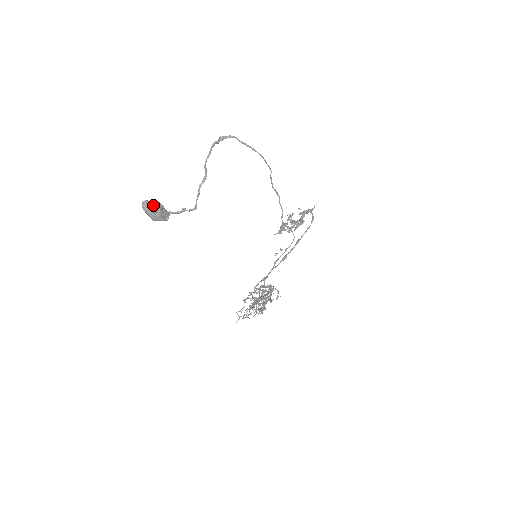
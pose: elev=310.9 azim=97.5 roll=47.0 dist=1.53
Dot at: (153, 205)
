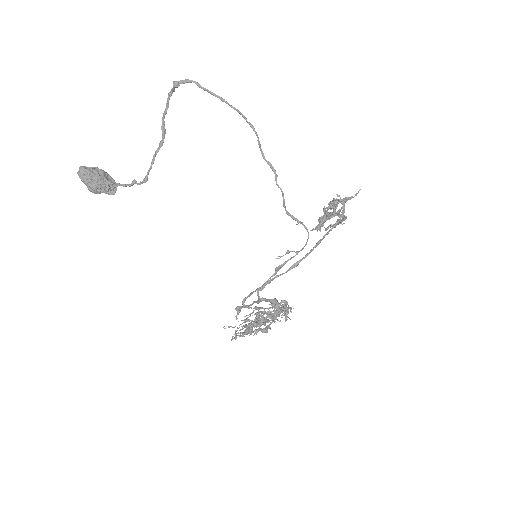
Dot at: (88, 172)
